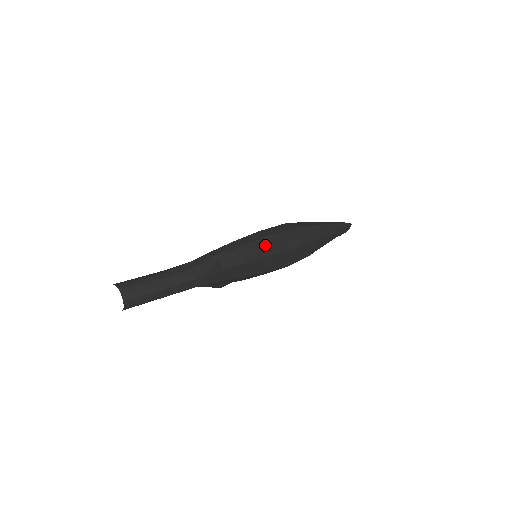
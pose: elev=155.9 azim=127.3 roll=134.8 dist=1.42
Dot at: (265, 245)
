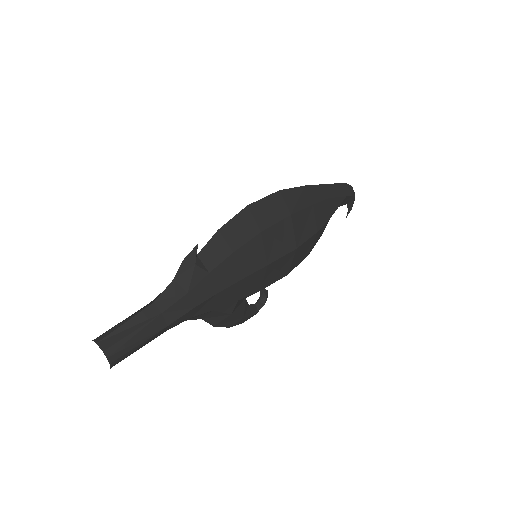
Dot at: (244, 223)
